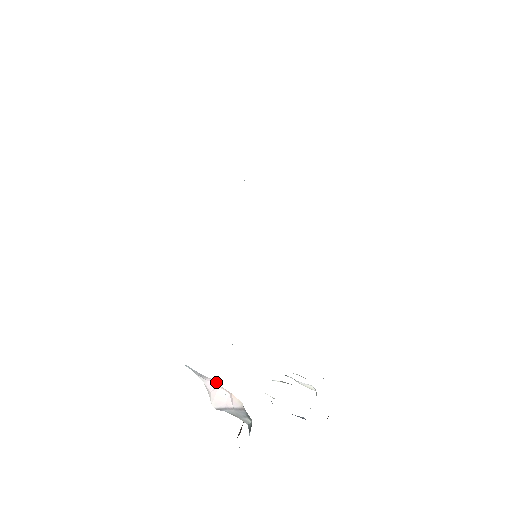
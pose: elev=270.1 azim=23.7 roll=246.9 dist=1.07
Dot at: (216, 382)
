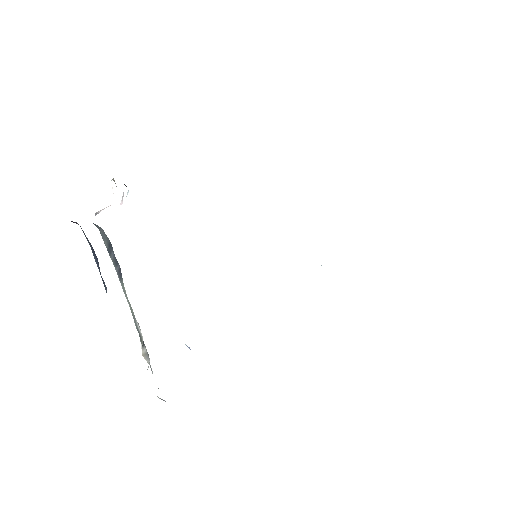
Dot at: (121, 204)
